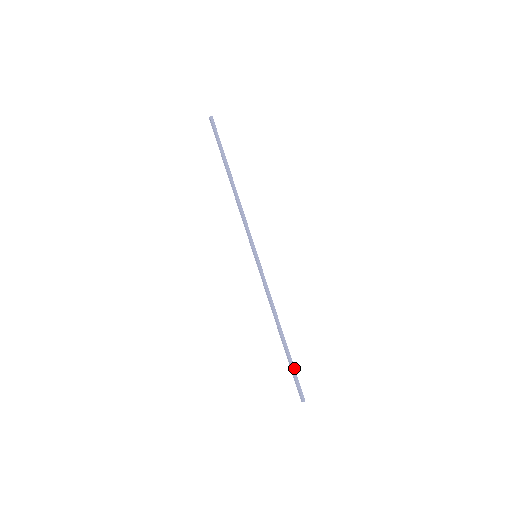
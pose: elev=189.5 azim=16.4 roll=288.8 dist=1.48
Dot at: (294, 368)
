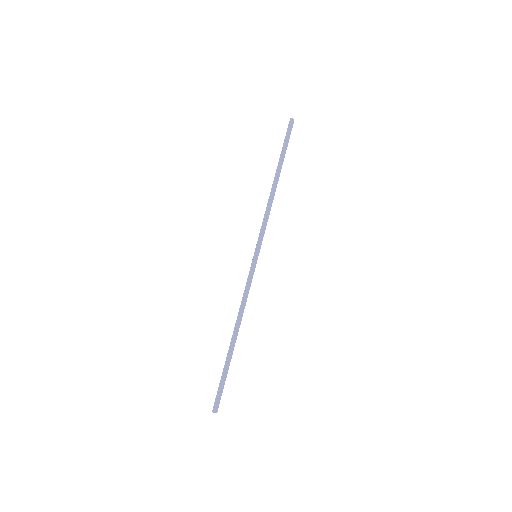
Dot at: (223, 375)
